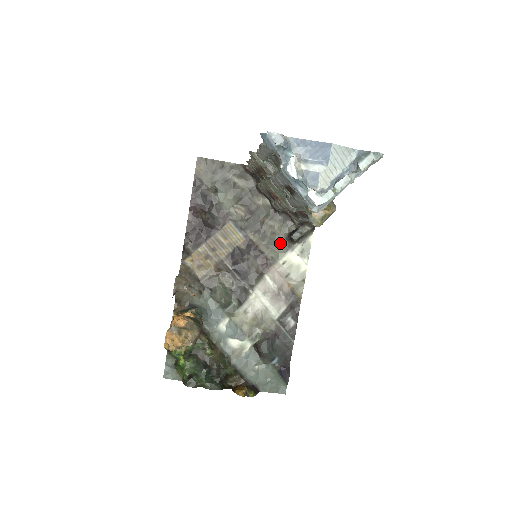
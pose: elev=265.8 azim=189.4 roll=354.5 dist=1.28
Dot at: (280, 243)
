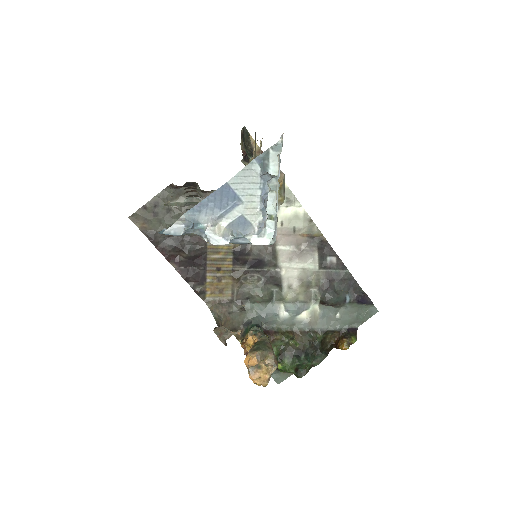
Dot at: occluded
